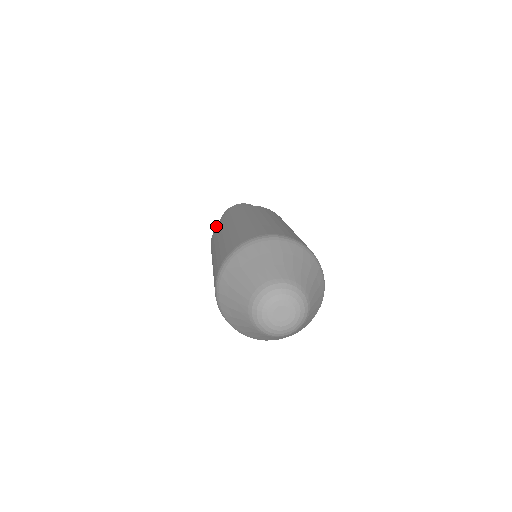
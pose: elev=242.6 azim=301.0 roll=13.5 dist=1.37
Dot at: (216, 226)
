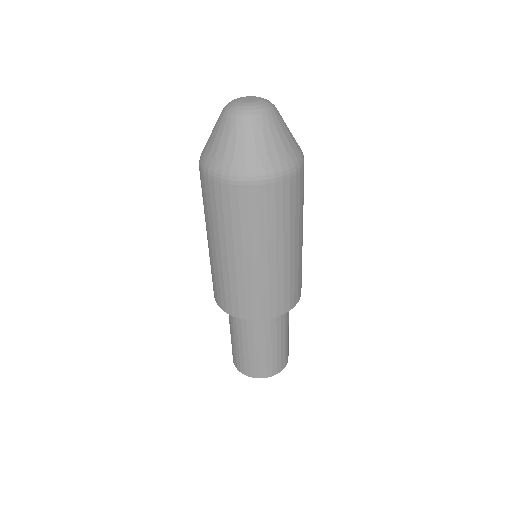
Dot at: occluded
